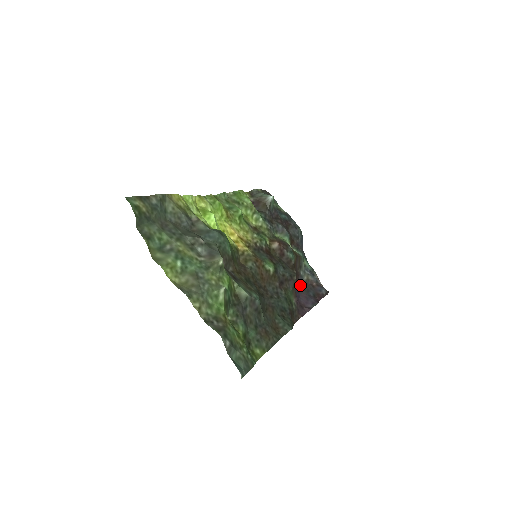
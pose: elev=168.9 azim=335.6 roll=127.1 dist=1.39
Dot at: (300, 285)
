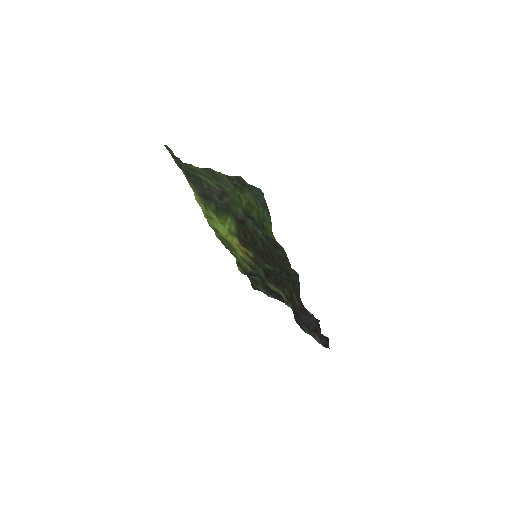
Dot at: (299, 319)
